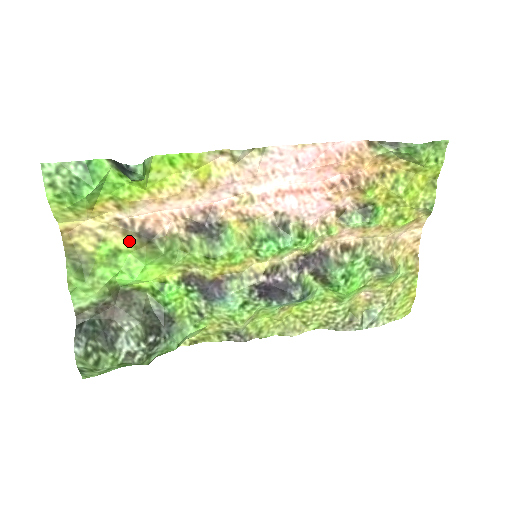
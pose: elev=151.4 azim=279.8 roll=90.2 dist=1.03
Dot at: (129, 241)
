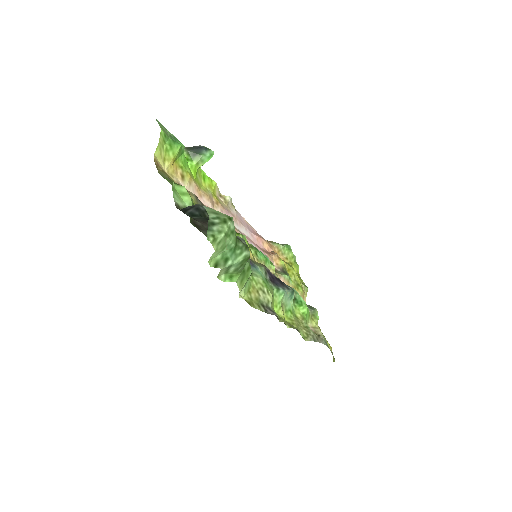
Dot at: occluded
